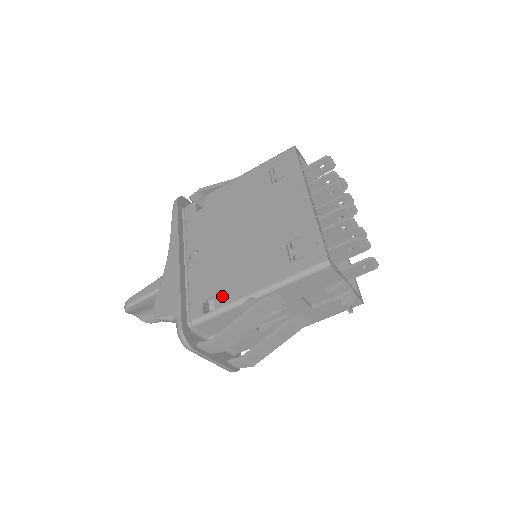
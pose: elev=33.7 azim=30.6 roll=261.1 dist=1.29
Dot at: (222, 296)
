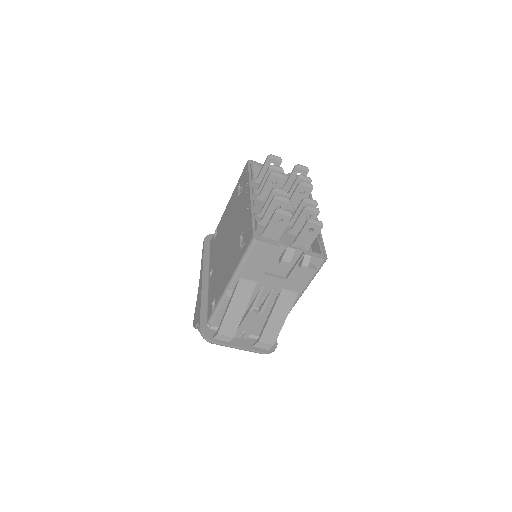
Dot at: (218, 295)
